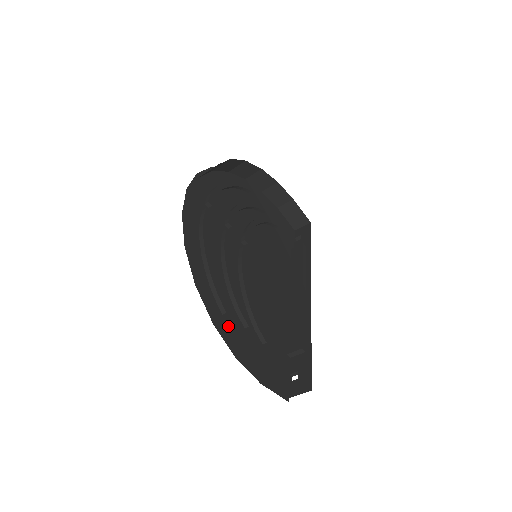
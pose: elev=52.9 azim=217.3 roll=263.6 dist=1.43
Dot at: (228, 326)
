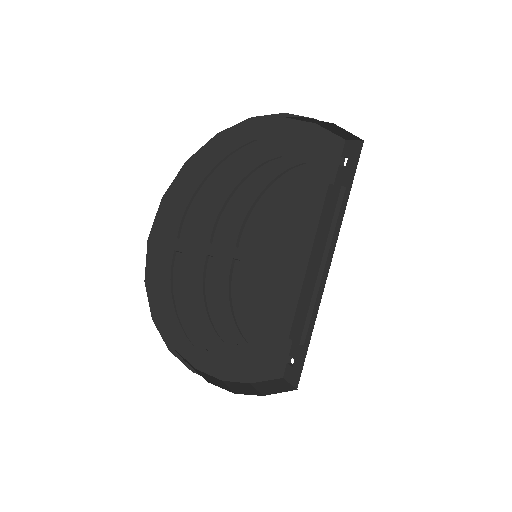
Dot at: (211, 361)
